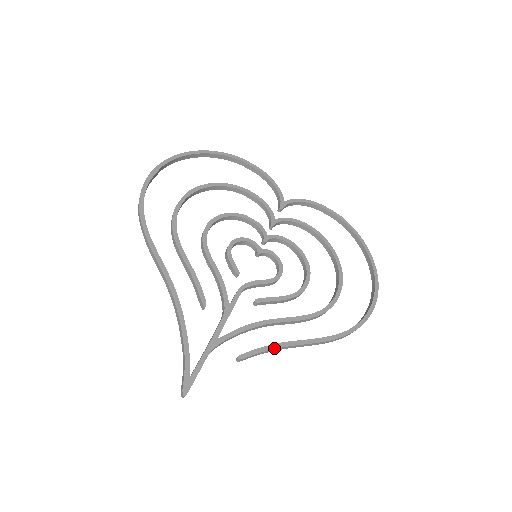
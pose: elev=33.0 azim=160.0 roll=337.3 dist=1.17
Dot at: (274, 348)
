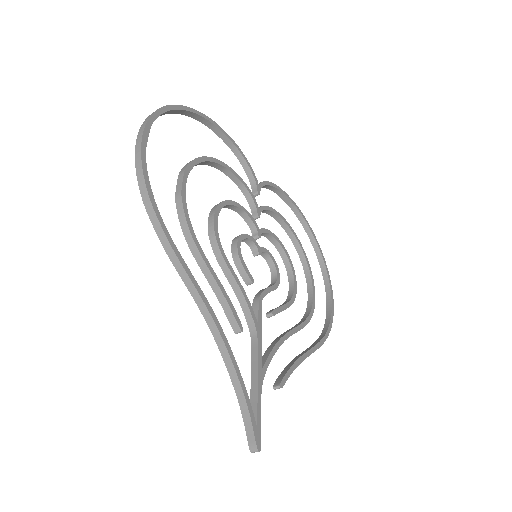
Dot at: (297, 366)
